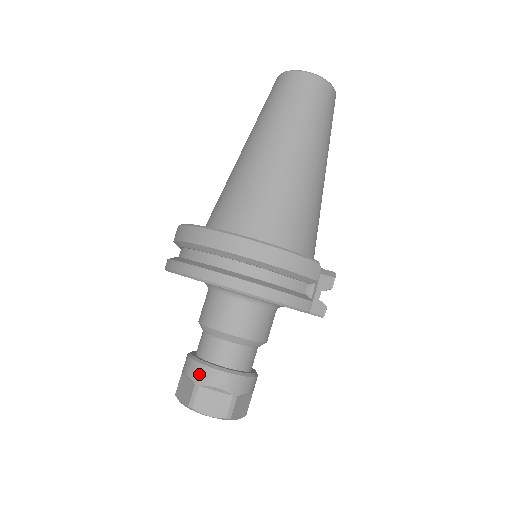
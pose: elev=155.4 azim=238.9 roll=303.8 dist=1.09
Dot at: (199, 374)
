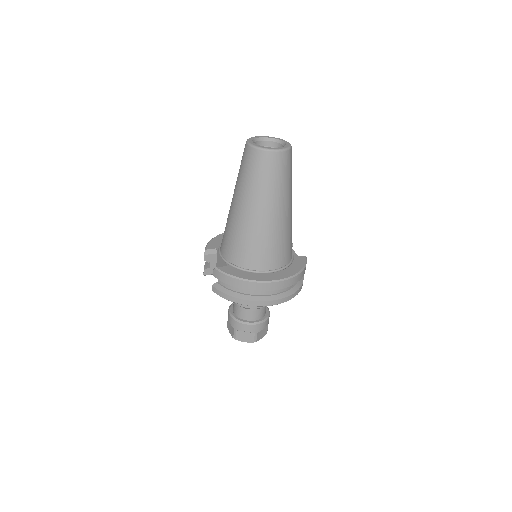
Dot at: (256, 329)
